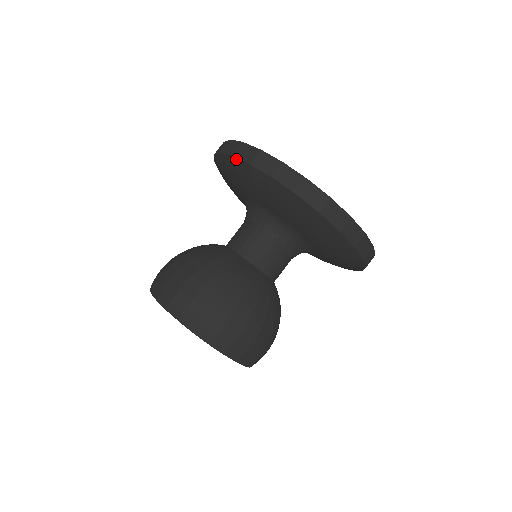
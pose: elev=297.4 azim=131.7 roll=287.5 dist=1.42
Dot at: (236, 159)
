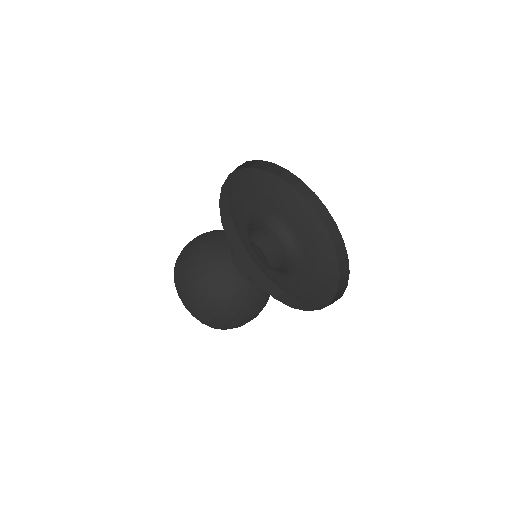
Dot at: (232, 249)
